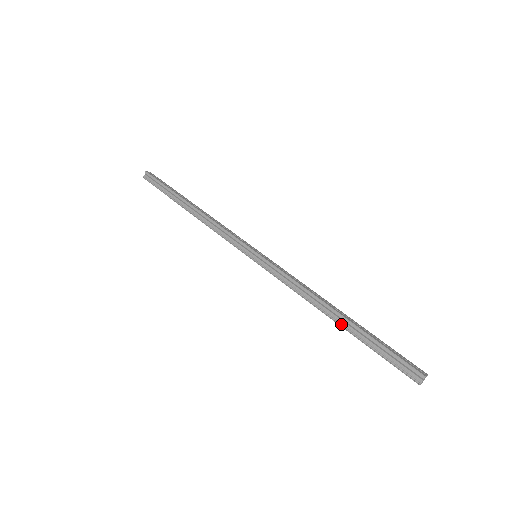
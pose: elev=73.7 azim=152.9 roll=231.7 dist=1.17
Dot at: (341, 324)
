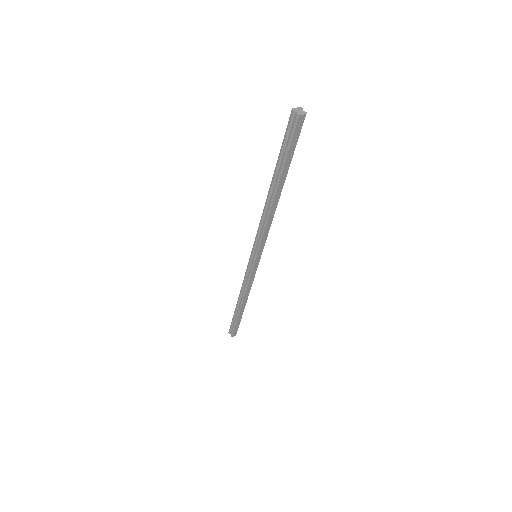
Dot at: (274, 187)
